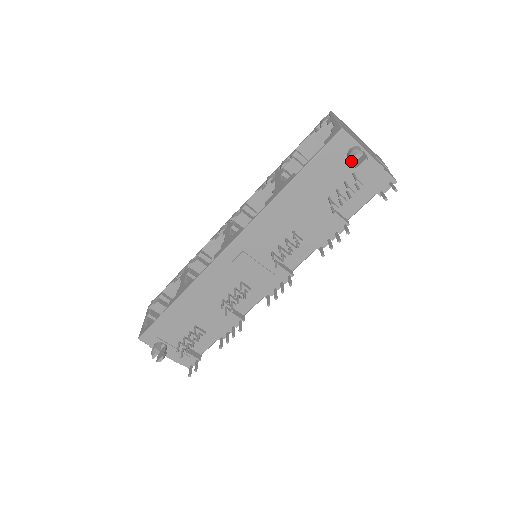
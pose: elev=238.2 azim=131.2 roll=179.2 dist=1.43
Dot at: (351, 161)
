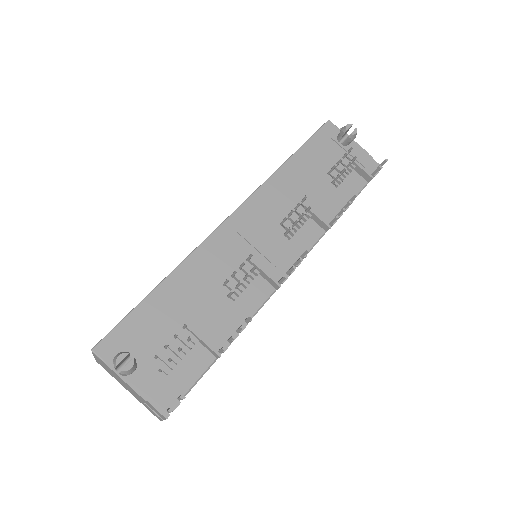
Dot at: (344, 130)
